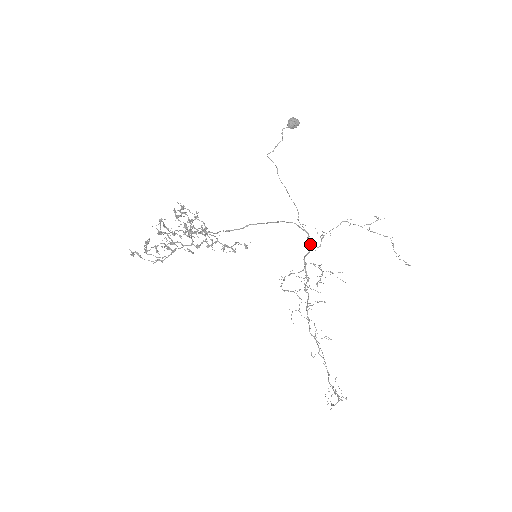
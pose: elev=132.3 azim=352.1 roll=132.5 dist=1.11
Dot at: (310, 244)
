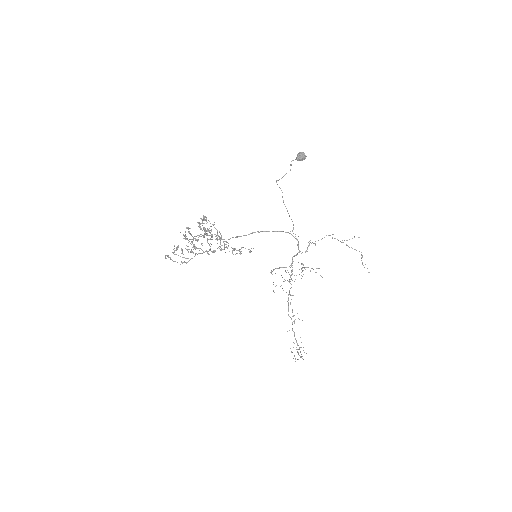
Dot at: occluded
